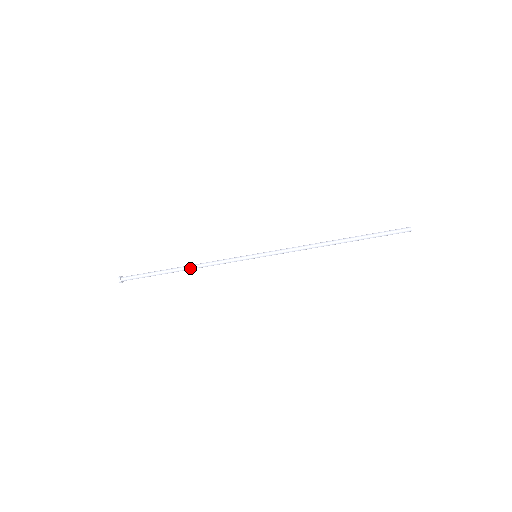
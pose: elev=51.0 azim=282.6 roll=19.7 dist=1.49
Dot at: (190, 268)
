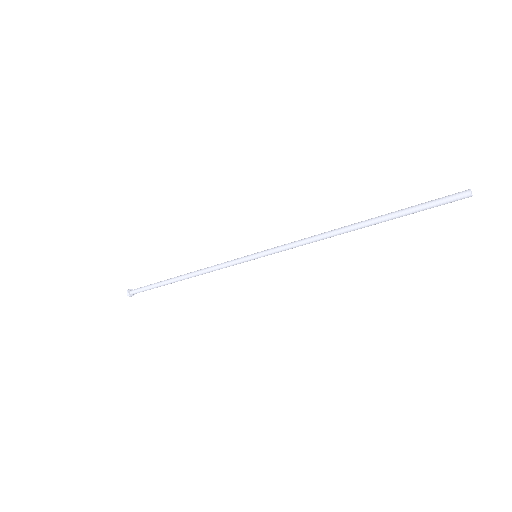
Dot at: occluded
